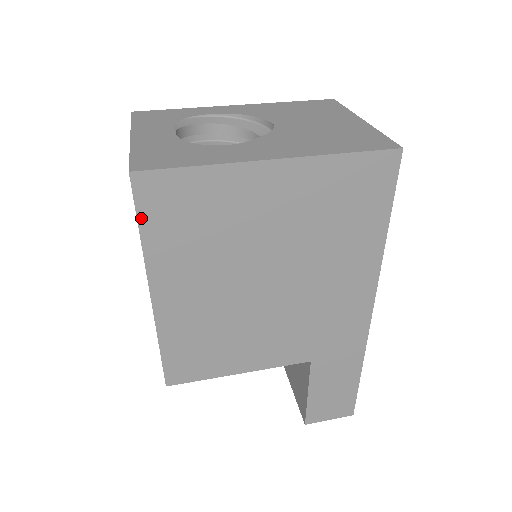
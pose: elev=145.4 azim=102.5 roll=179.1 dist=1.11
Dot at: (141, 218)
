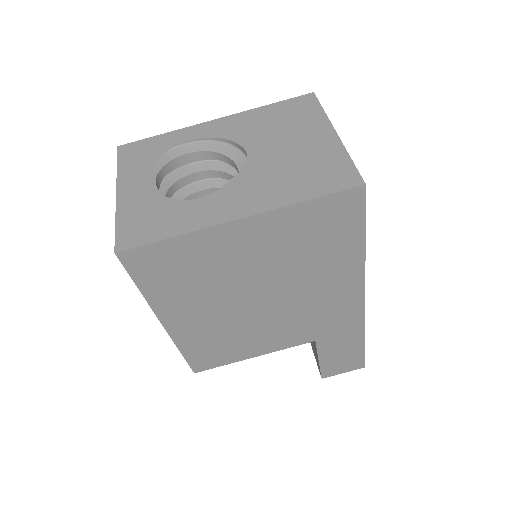
Dot at: (136, 279)
